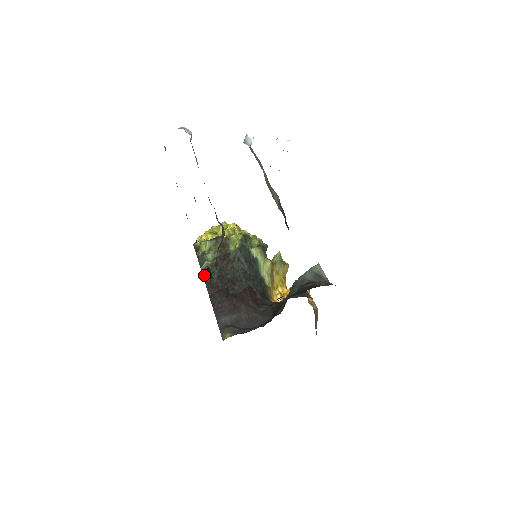
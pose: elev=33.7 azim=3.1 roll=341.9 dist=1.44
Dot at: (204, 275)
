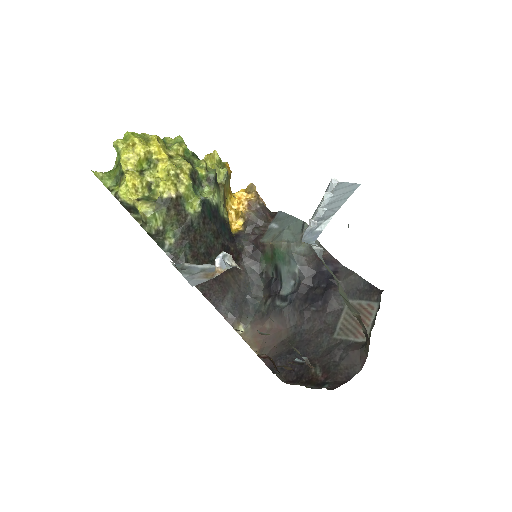
Dot at: (176, 263)
